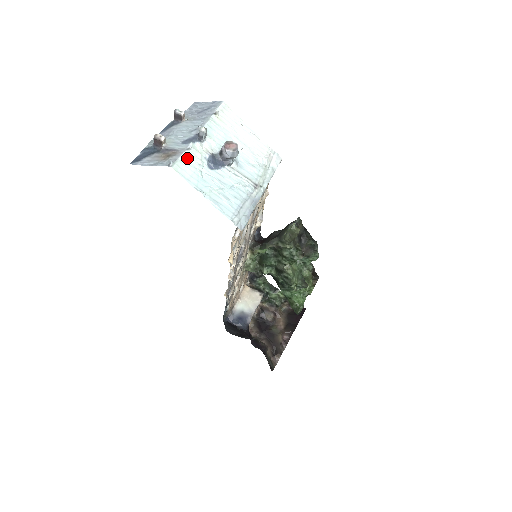
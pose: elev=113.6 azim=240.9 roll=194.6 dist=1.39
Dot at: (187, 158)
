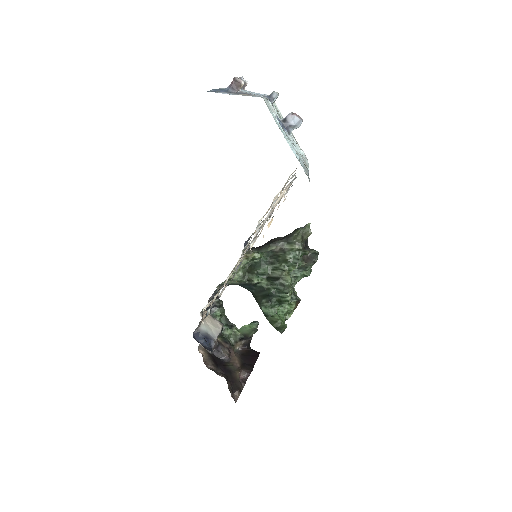
Dot at: occluded
